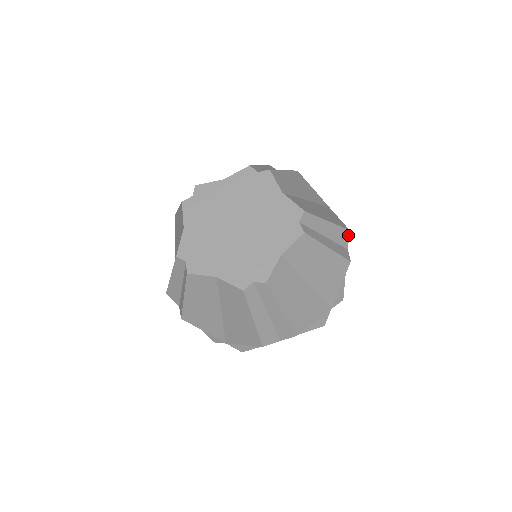
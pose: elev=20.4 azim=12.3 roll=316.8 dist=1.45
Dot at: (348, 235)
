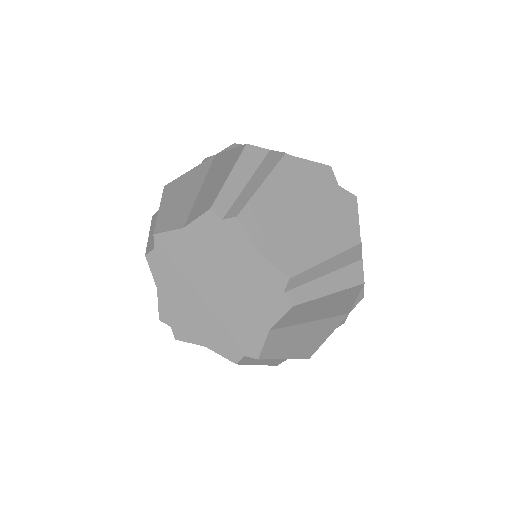
Dot at: (360, 248)
